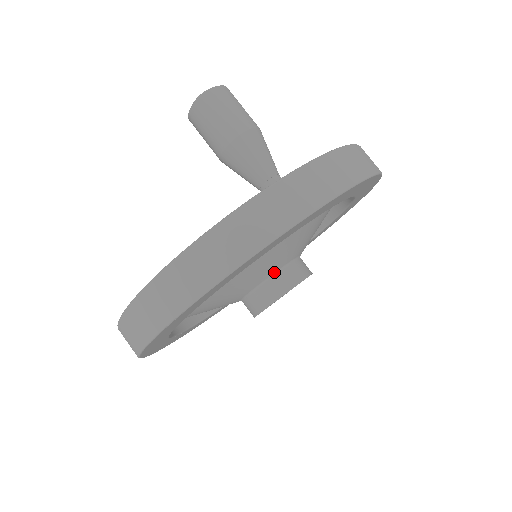
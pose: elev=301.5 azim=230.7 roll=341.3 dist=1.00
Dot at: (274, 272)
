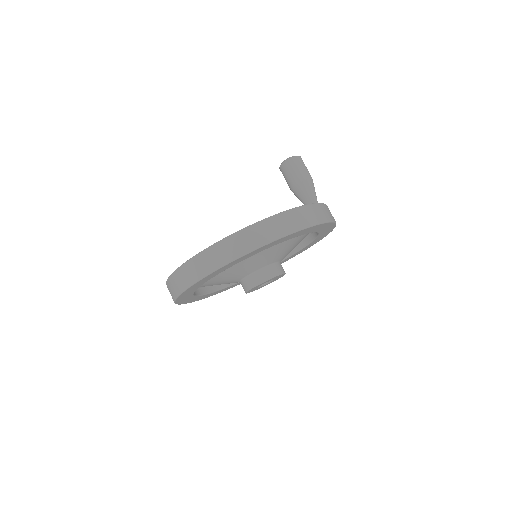
Dot at: (277, 261)
